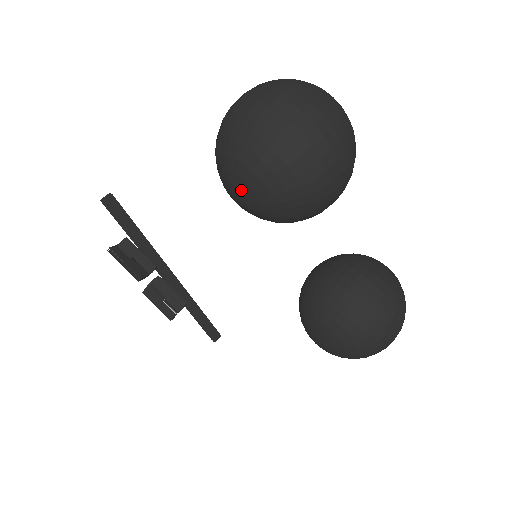
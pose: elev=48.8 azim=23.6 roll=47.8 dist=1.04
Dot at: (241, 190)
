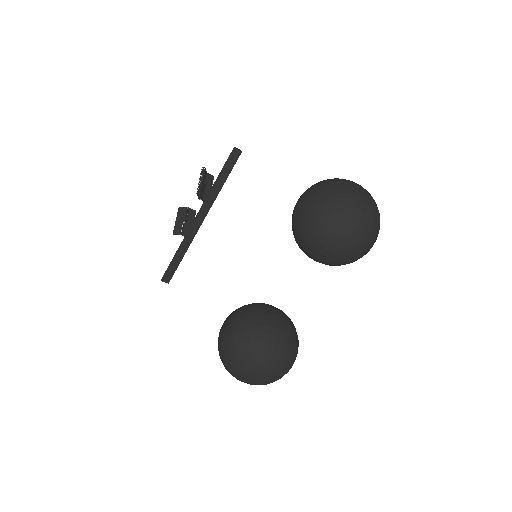
Dot at: (310, 203)
